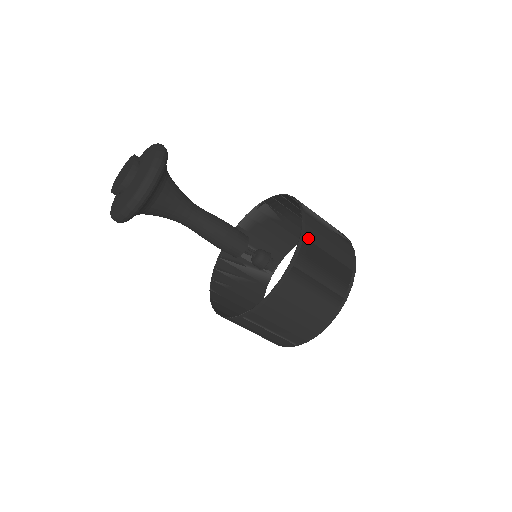
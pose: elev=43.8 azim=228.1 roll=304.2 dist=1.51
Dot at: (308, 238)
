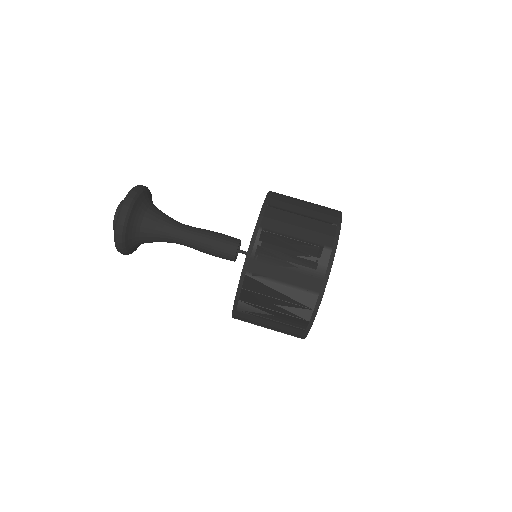
Dot at: occluded
